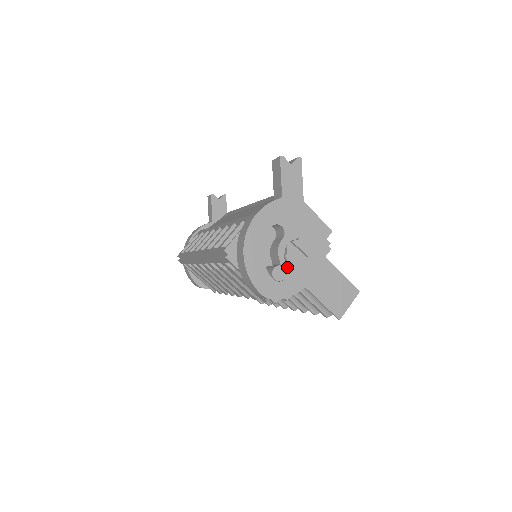
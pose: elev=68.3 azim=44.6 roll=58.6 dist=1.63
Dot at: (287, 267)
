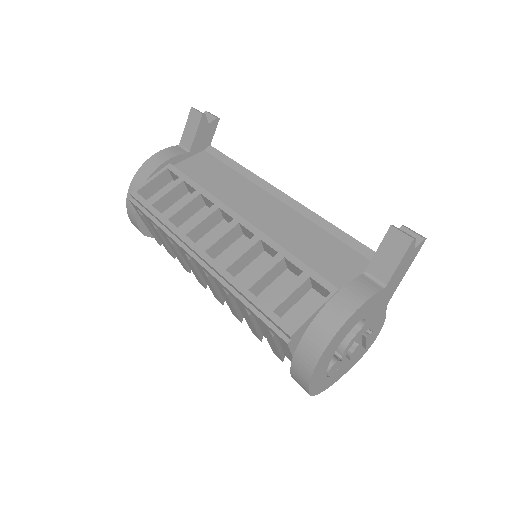
Dot at: (343, 360)
